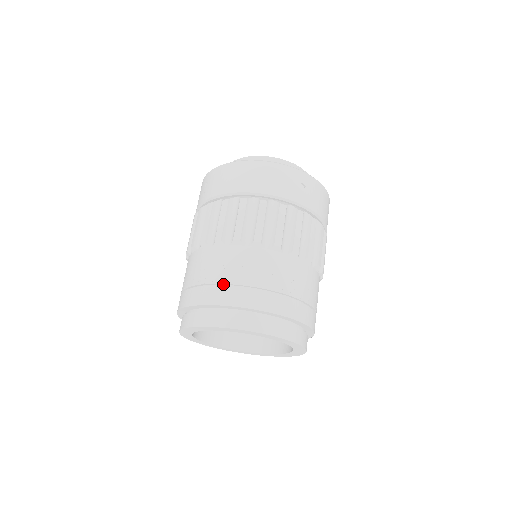
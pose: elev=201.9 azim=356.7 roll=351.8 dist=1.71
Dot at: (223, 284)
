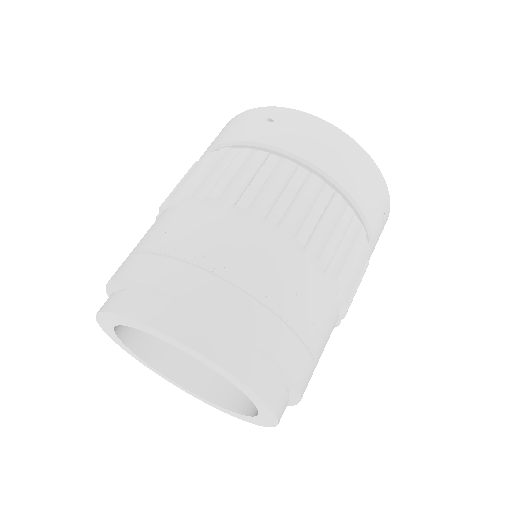
Dot at: occluded
